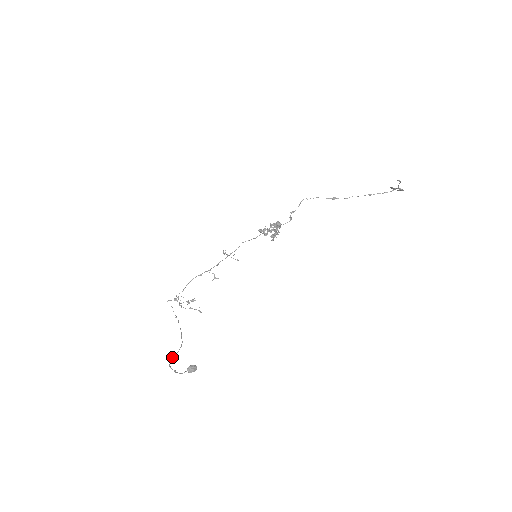
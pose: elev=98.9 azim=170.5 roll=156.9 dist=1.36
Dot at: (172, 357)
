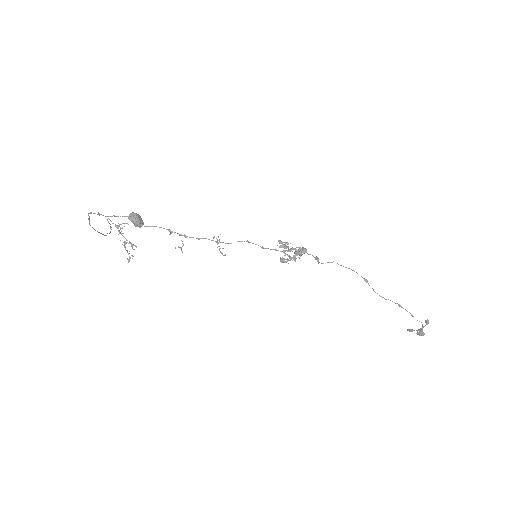
Dot at: (89, 222)
